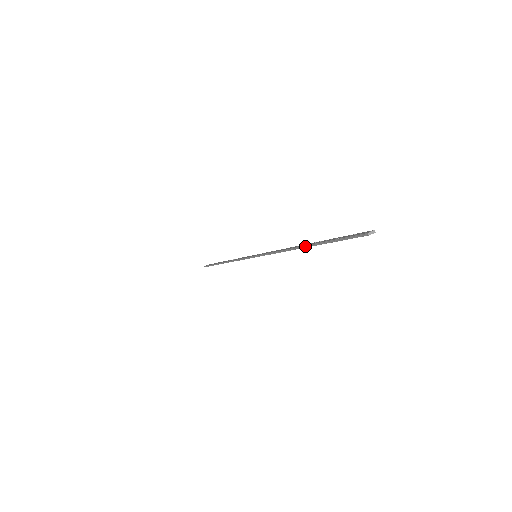
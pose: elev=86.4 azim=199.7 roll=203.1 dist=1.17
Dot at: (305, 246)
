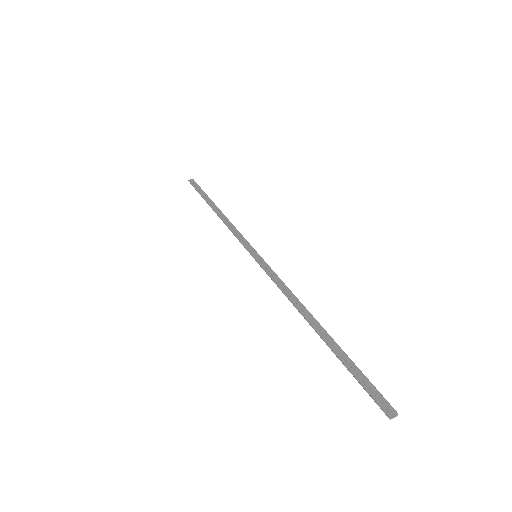
Dot at: (317, 332)
